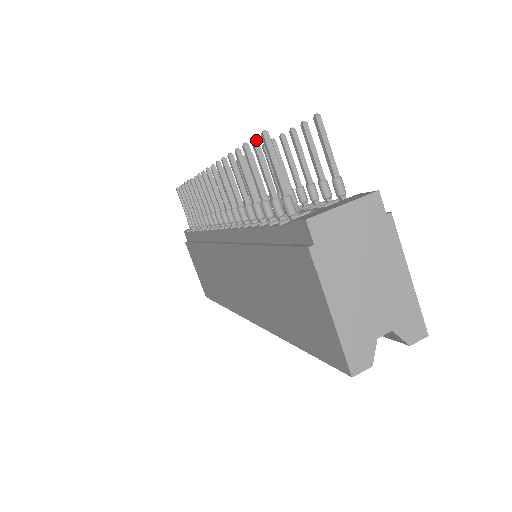
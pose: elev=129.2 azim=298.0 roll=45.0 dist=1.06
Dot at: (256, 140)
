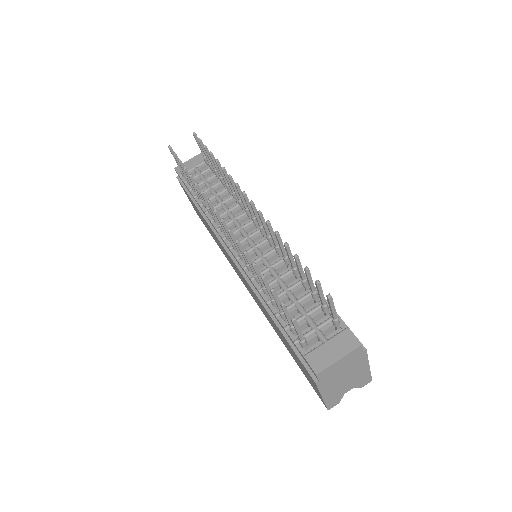
Dot at: (284, 306)
